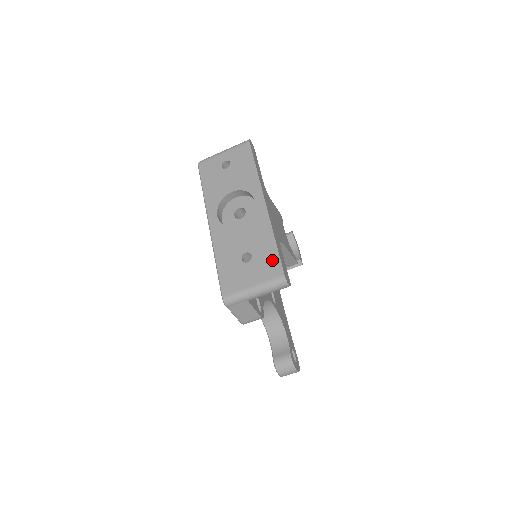
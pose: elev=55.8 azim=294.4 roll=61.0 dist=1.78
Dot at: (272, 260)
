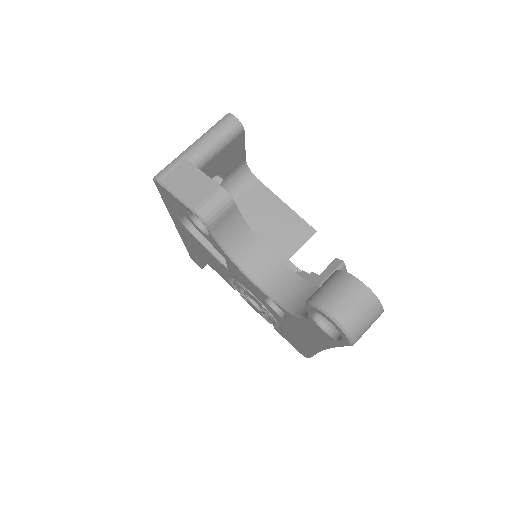
Dot at: occluded
